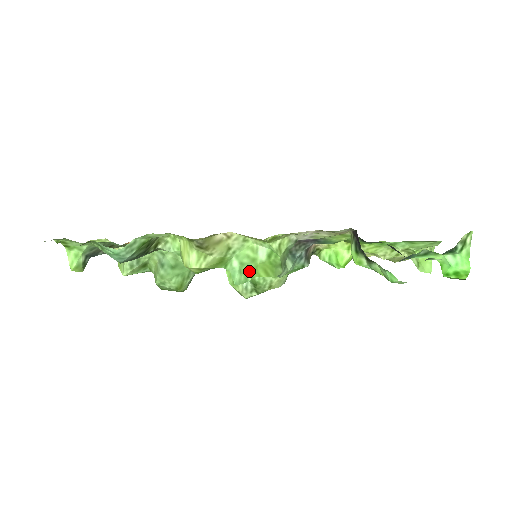
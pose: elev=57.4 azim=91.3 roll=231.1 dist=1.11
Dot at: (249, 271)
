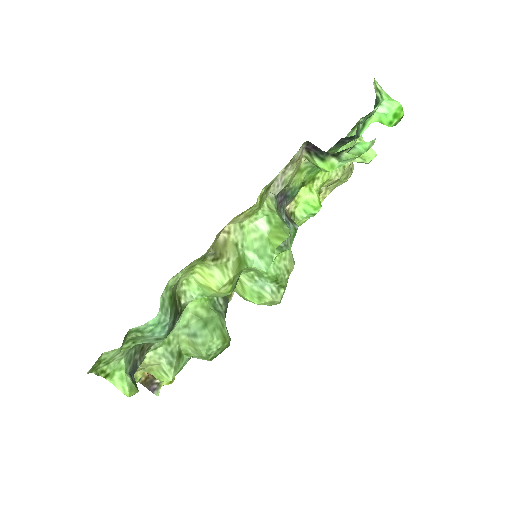
Dot at: (267, 249)
